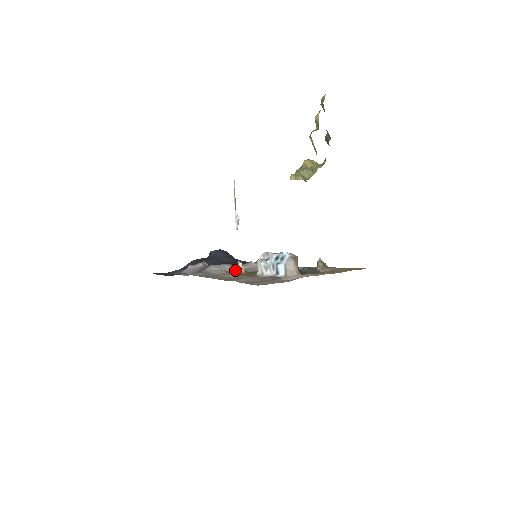
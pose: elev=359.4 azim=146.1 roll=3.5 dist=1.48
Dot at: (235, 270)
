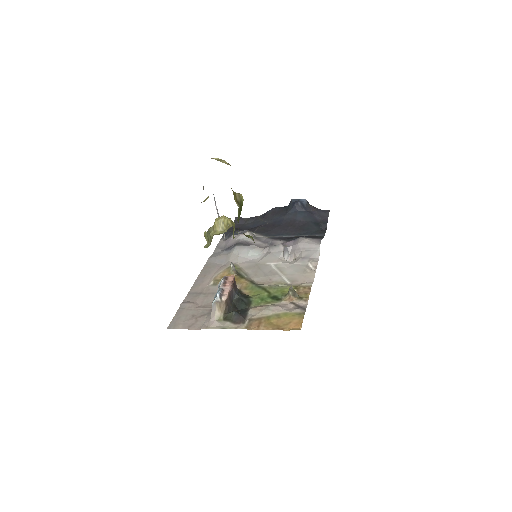
Dot at: (252, 257)
